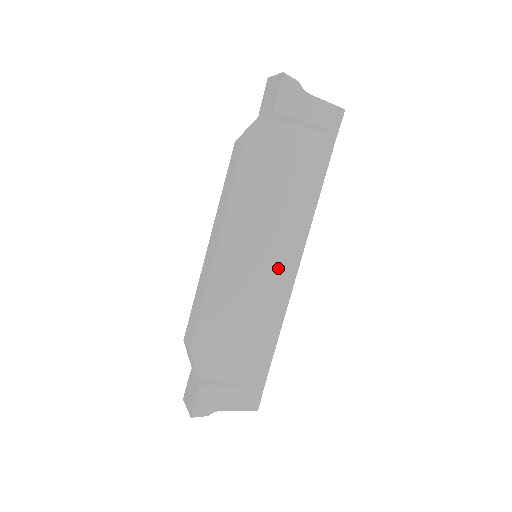
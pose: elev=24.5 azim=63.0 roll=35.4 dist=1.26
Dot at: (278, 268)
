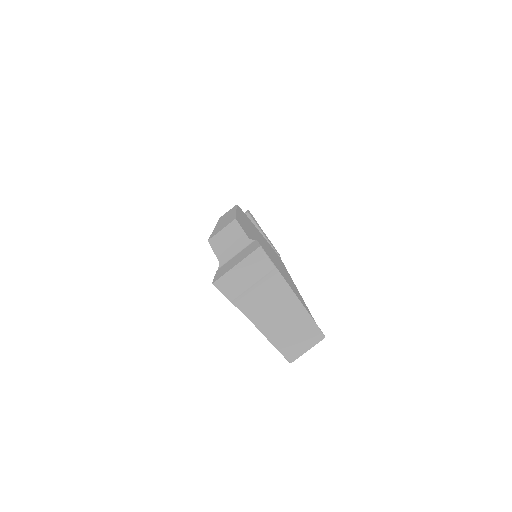
Dot at: (280, 265)
